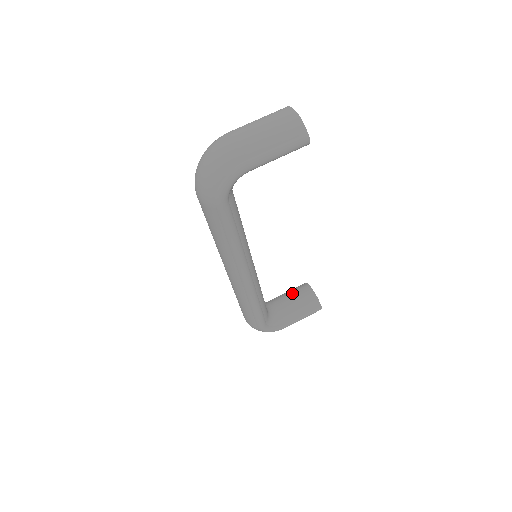
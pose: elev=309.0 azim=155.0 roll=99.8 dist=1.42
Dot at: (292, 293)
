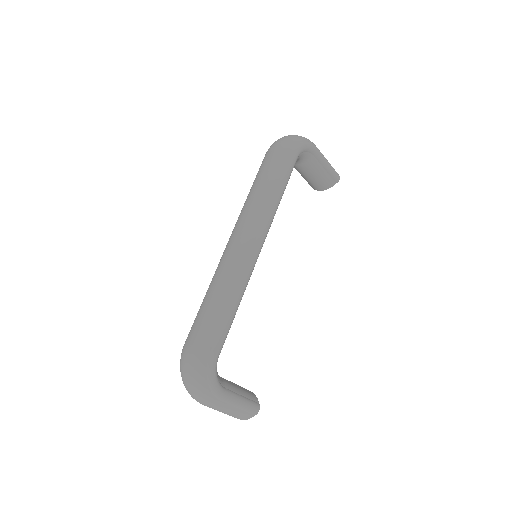
Dot at: occluded
